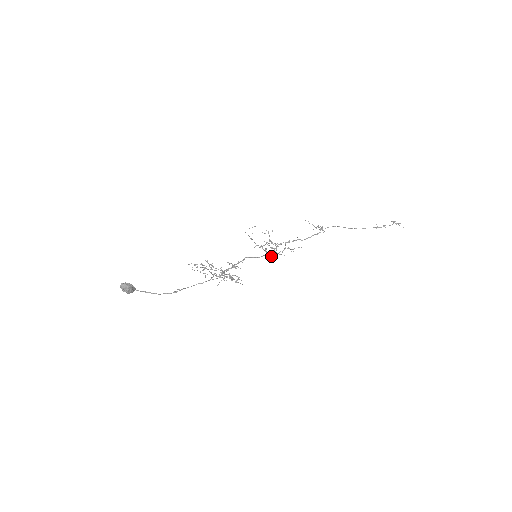
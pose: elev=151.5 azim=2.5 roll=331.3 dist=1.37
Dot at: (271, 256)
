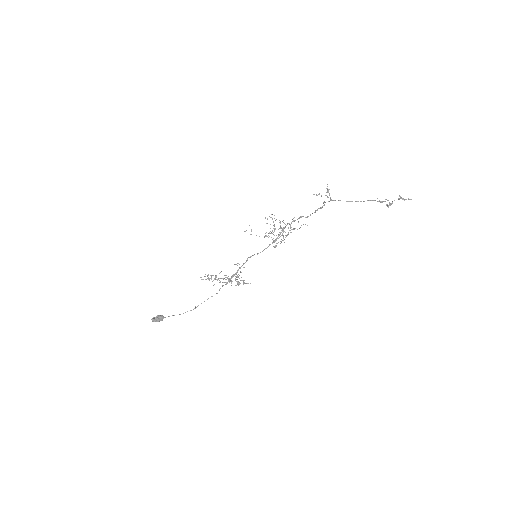
Dot at: (274, 246)
